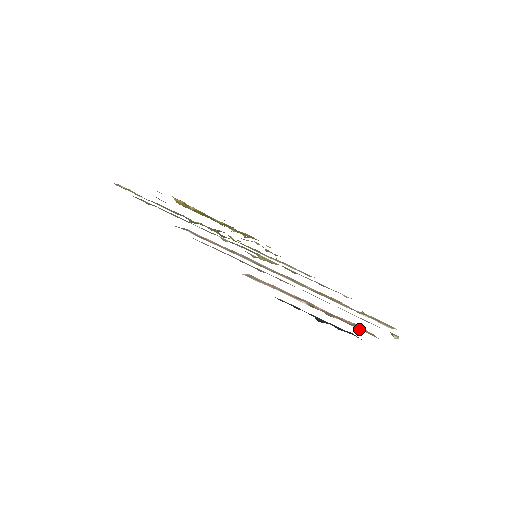
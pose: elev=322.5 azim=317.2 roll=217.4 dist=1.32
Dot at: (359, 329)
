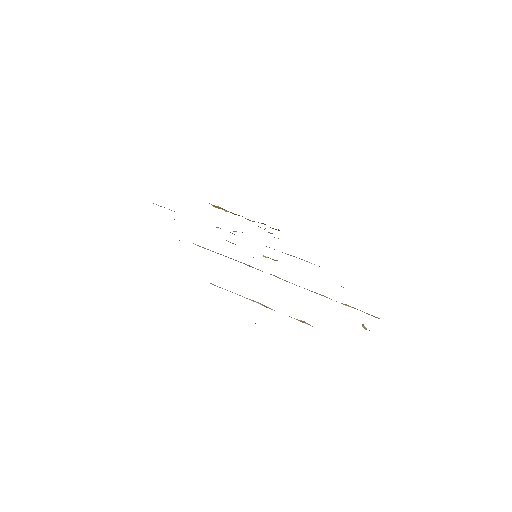
Dot at: (310, 325)
